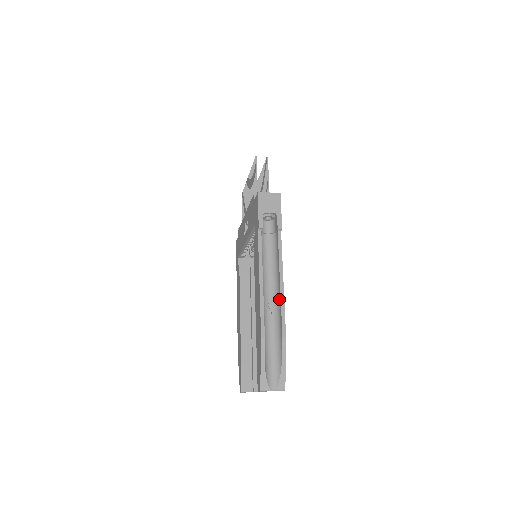
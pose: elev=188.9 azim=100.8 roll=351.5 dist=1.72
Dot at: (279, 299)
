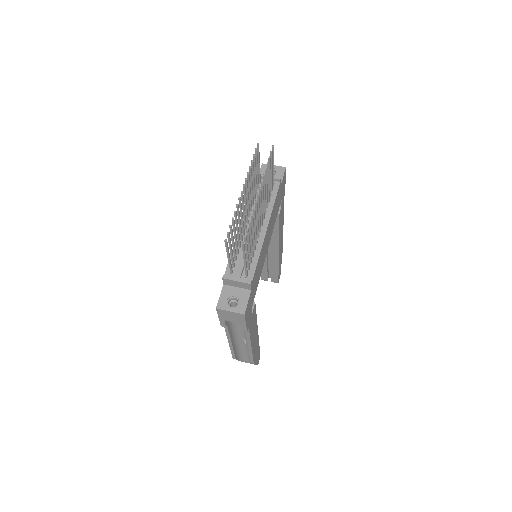
Dot at: occluded
